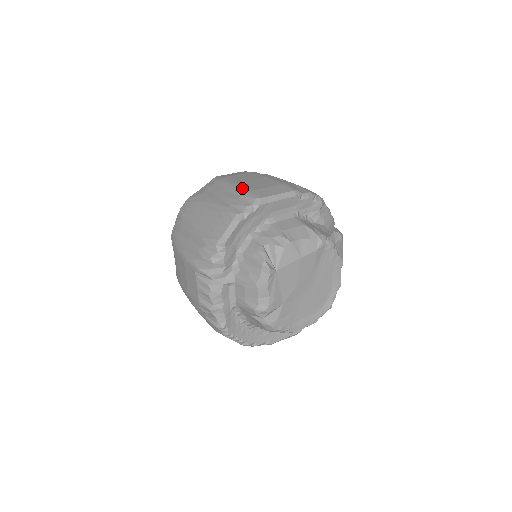
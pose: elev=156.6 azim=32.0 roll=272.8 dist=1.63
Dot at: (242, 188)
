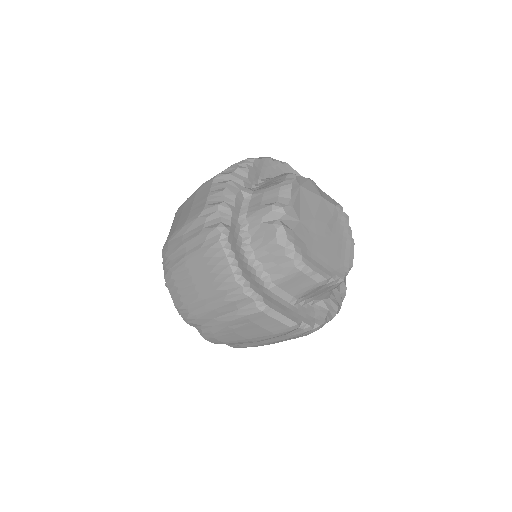
Dot at: occluded
